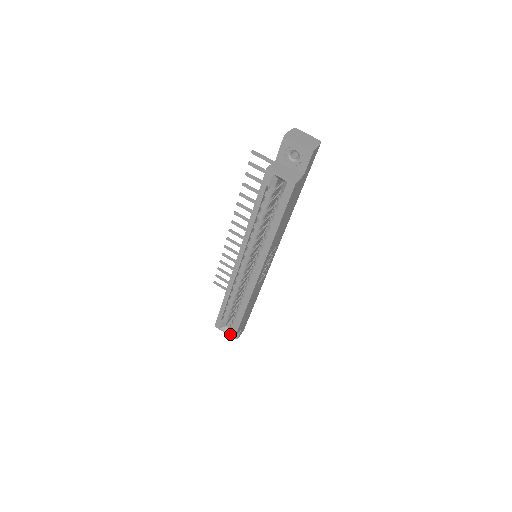
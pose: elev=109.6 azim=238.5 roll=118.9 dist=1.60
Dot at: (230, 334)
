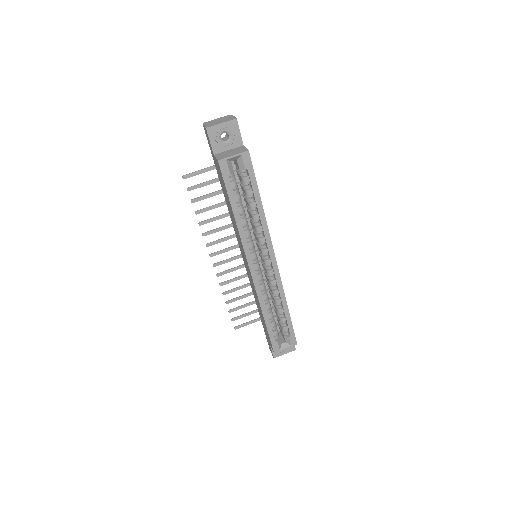
Dot at: (291, 345)
